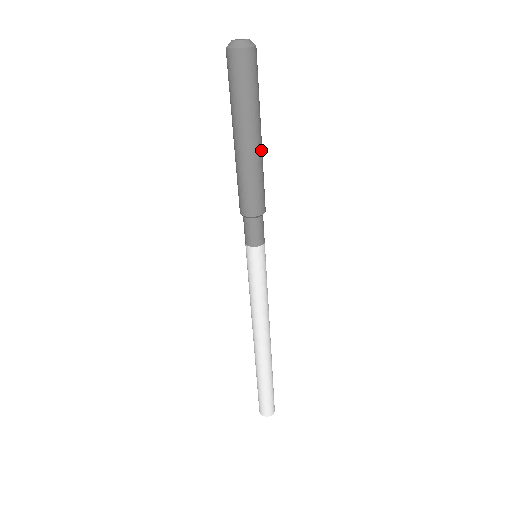
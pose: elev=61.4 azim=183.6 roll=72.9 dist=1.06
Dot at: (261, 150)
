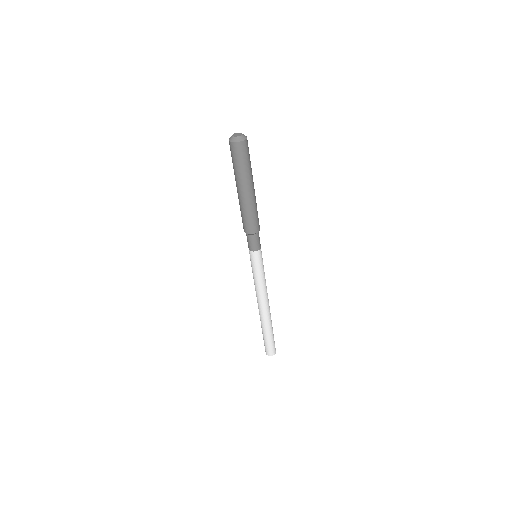
Dot at: (252, 197)
